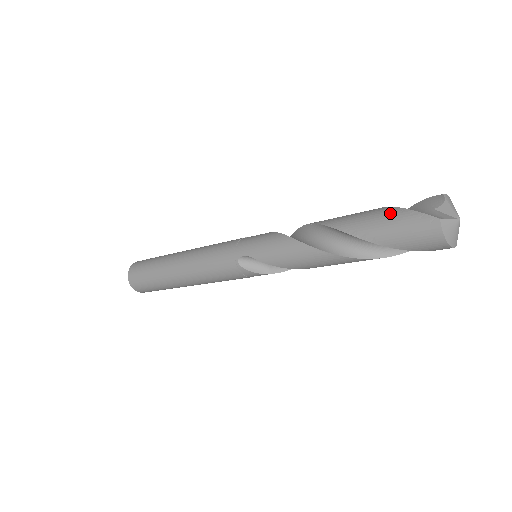
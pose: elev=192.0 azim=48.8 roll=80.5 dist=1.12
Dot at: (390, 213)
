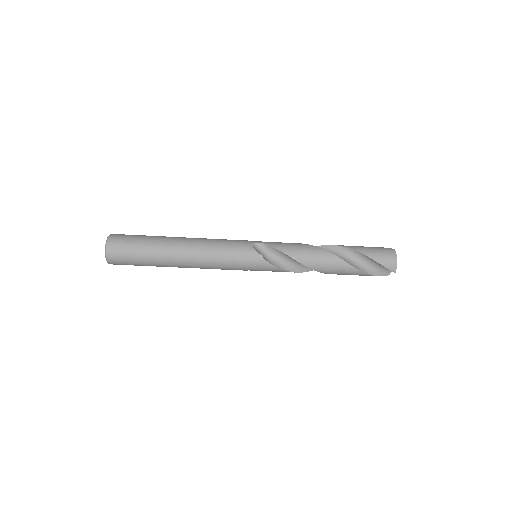
Dot at: occluded
